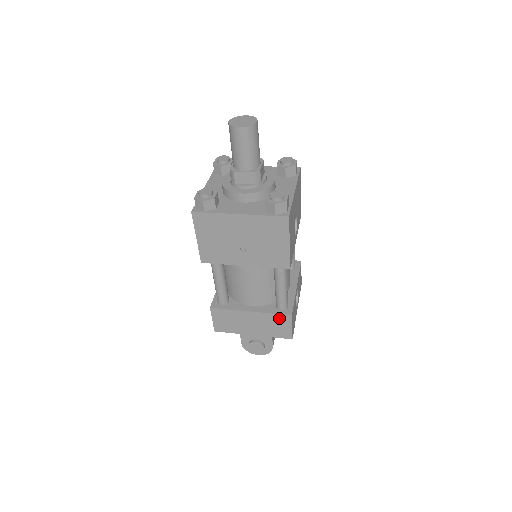
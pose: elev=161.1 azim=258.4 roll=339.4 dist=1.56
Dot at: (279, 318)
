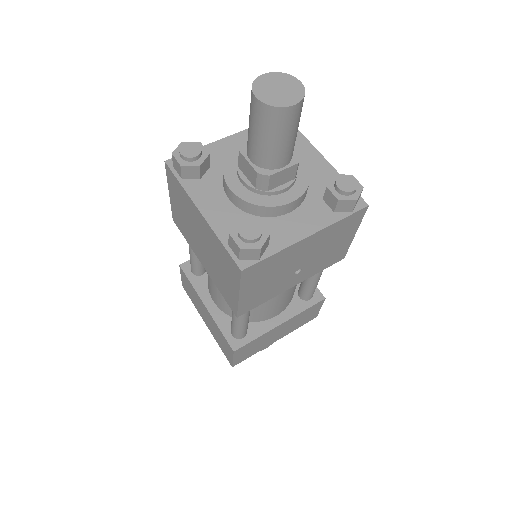
Dot at: (311, 309)
